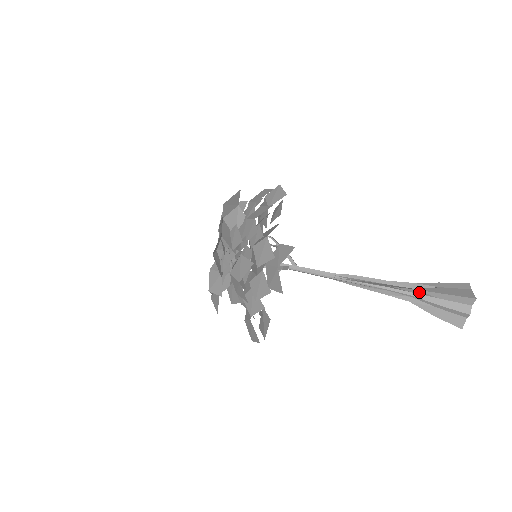
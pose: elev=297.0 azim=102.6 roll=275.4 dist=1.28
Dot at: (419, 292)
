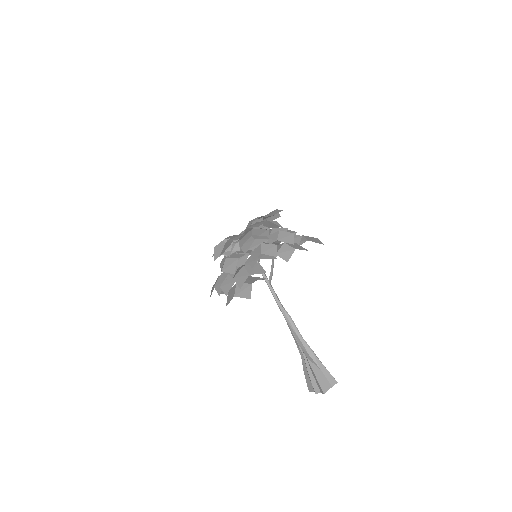
Dot at: (308, 360)
